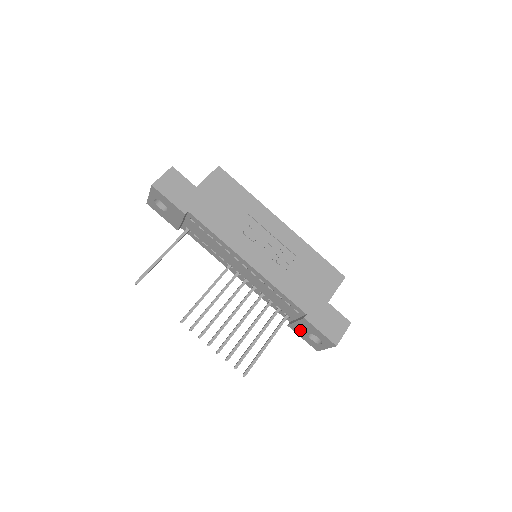
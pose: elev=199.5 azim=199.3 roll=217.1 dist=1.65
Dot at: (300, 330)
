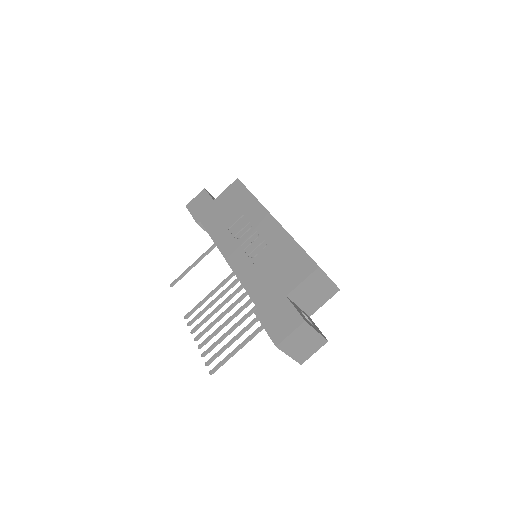
Dot at: occluded
